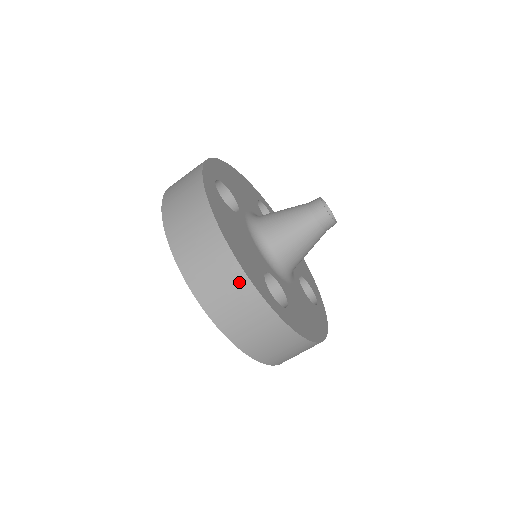
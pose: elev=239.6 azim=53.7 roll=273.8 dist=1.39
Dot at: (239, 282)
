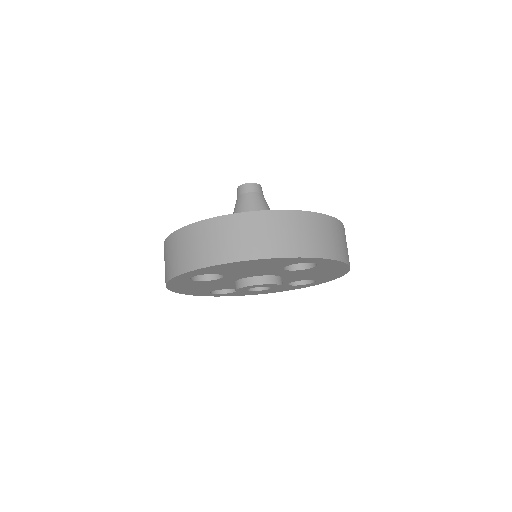
Dot at: (164, 250)
